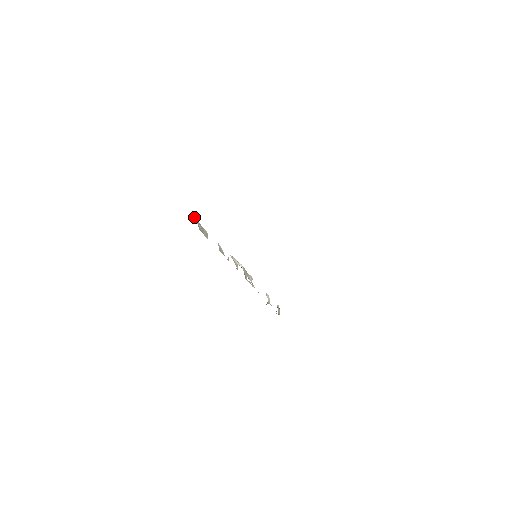
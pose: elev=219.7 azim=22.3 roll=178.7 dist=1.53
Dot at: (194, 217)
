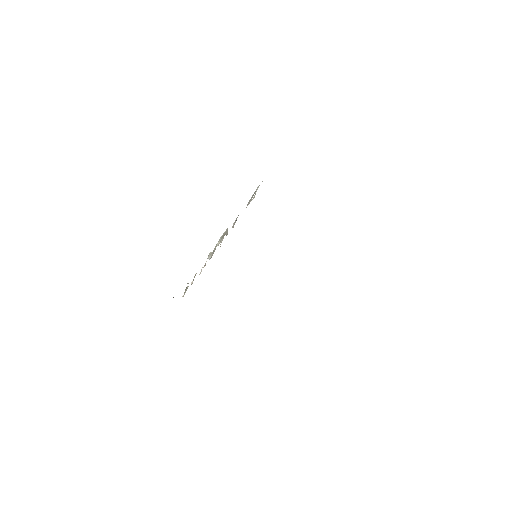
Dot at: occluded
